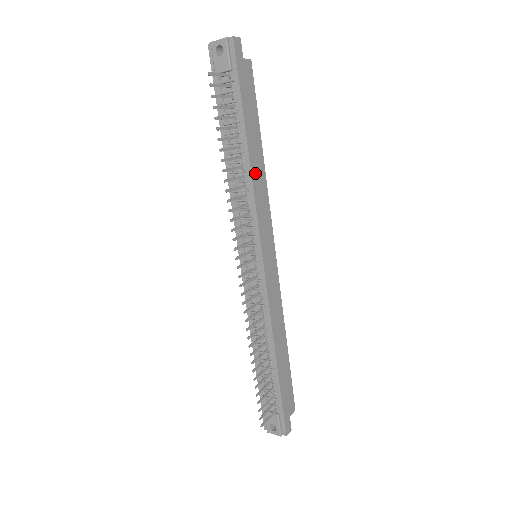
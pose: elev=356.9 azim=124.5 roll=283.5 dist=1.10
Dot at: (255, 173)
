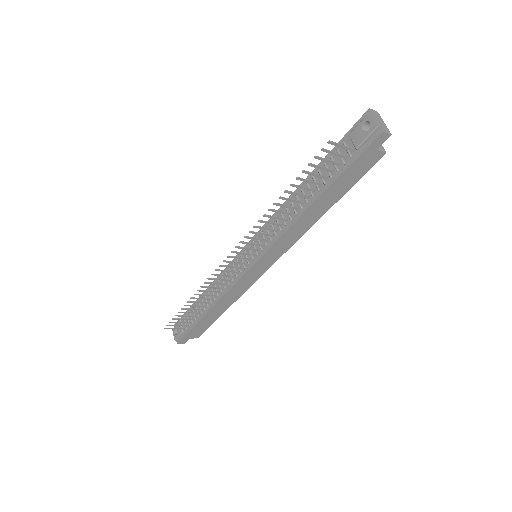
Dot at: (302, 221)
